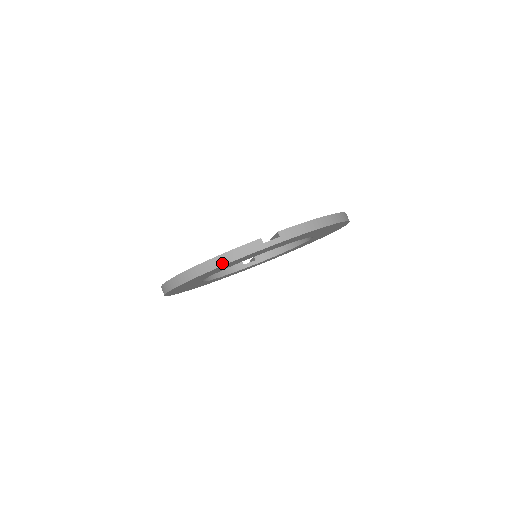
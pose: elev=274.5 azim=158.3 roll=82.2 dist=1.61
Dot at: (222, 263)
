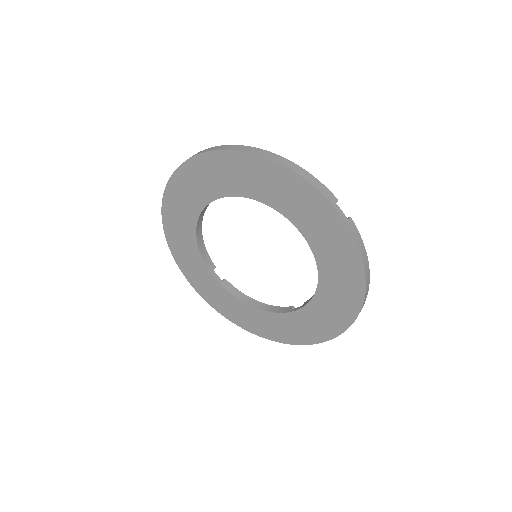
Dot at: (296, 170)
